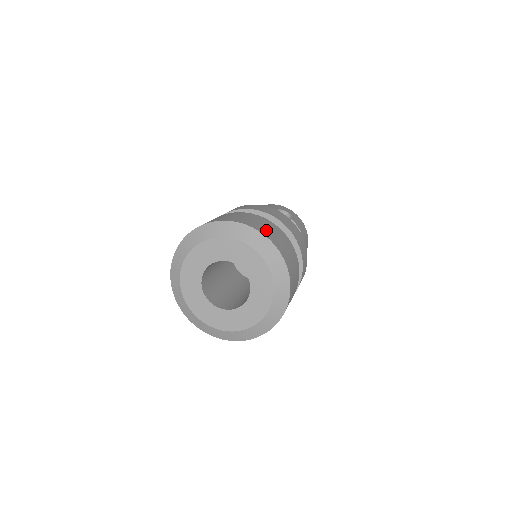
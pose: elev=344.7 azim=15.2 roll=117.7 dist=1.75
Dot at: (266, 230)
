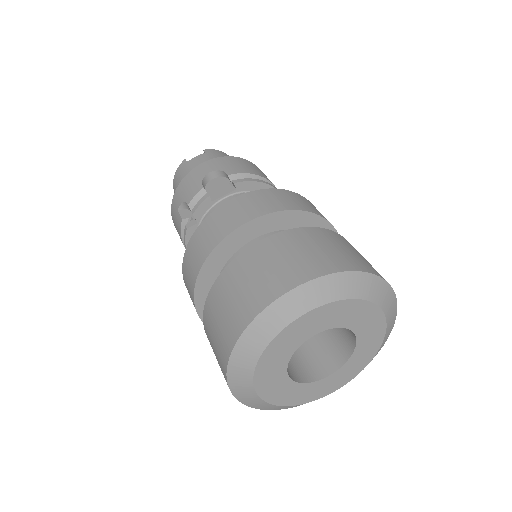
Dot at: (293, 267)
